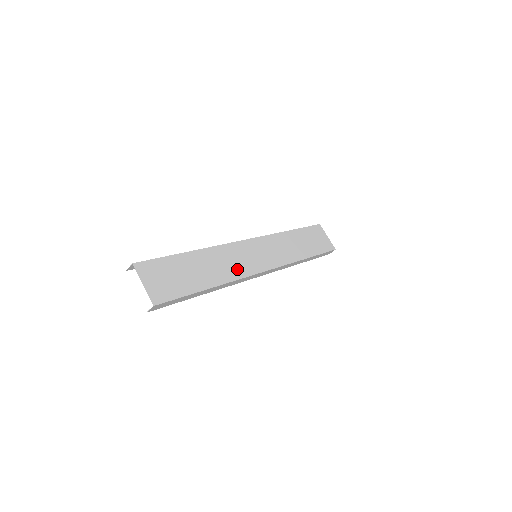
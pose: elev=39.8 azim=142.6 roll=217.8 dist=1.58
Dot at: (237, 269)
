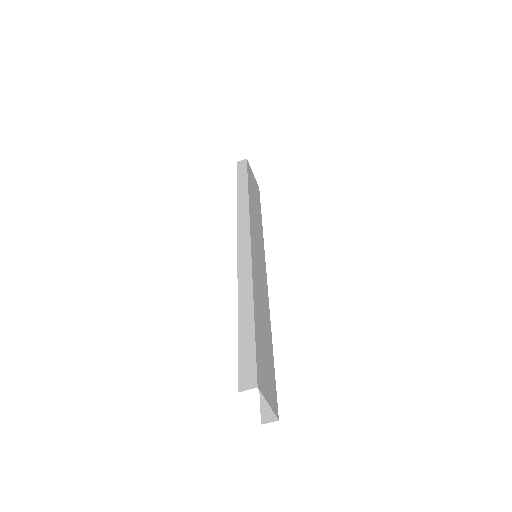
Dot at: (264, 293)
